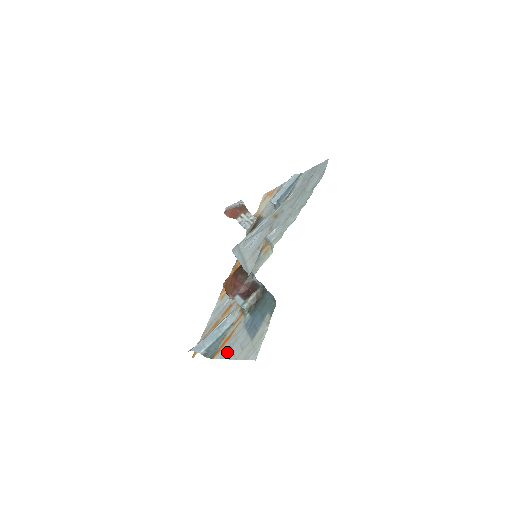
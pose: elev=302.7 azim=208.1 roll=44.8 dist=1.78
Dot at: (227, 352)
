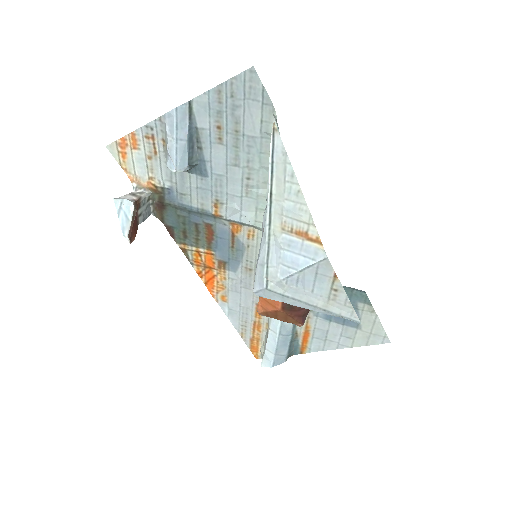
Dot at: (324, 345)
